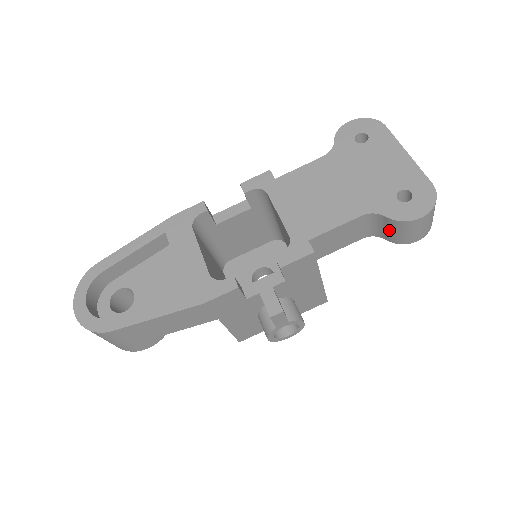
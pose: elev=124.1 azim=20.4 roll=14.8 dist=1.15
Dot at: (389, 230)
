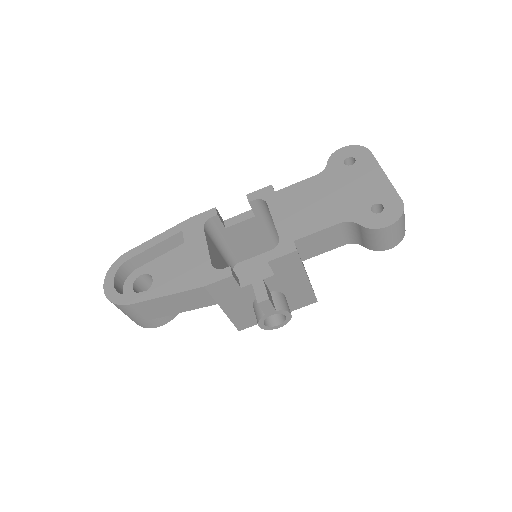
Dot at: (364, 237)
